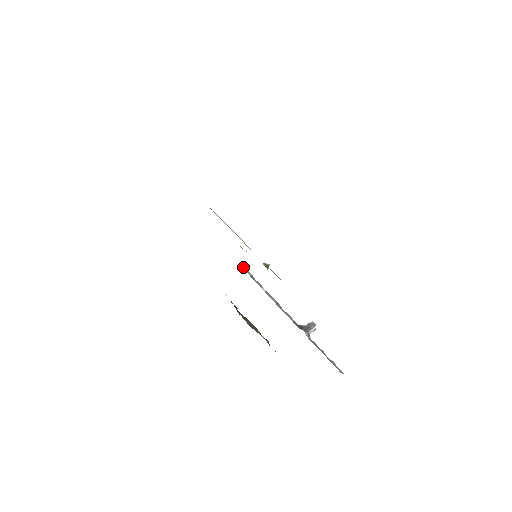
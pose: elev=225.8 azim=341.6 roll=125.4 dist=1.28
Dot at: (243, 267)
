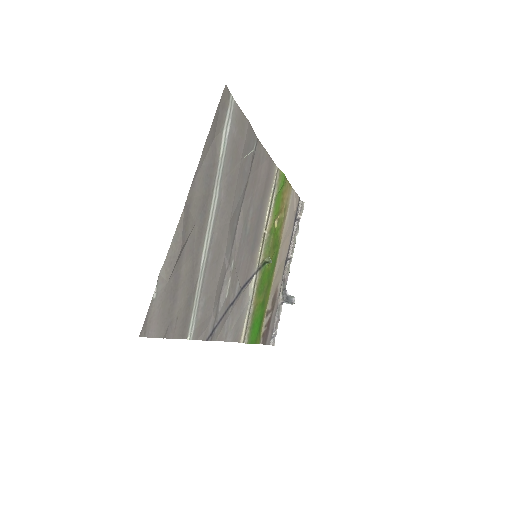
Dot at: (301, 204)
